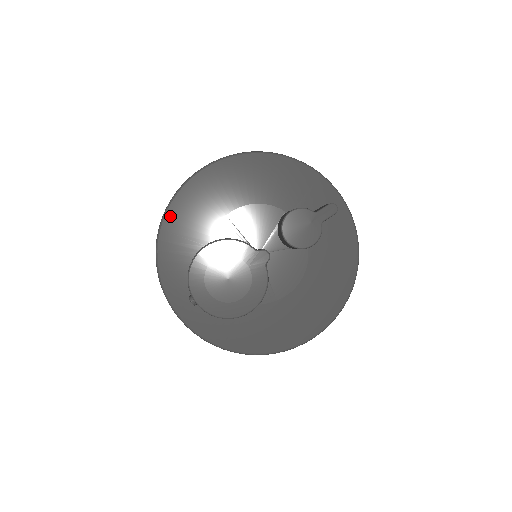
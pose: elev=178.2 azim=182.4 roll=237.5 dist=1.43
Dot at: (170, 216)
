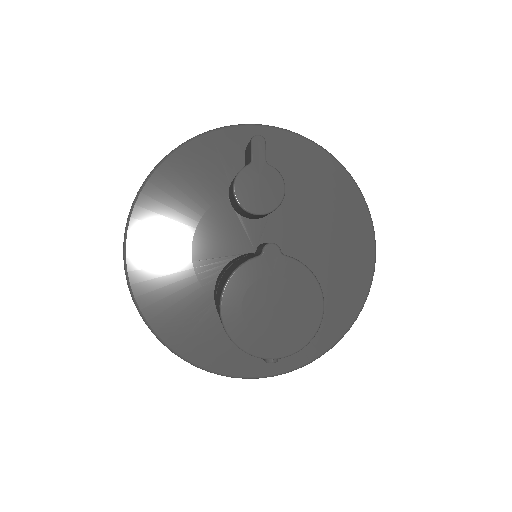
Dot at: (156, 323)
